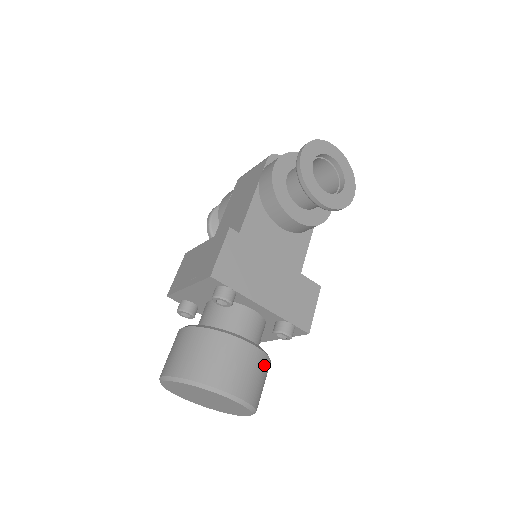
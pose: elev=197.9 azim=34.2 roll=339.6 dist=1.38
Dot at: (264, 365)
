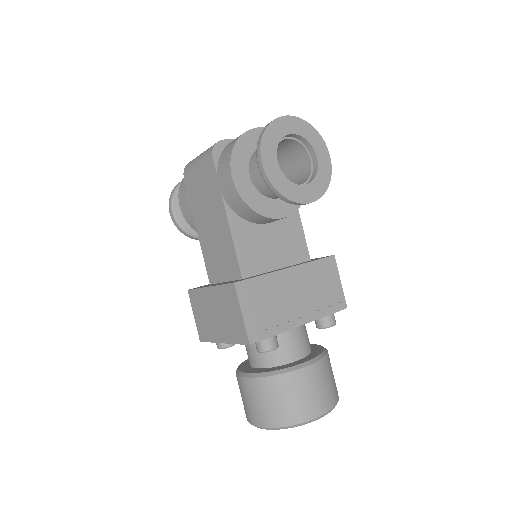
Dot at: (328, 365)
